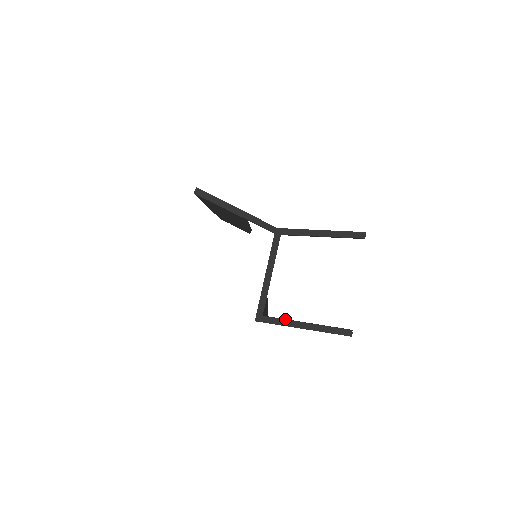
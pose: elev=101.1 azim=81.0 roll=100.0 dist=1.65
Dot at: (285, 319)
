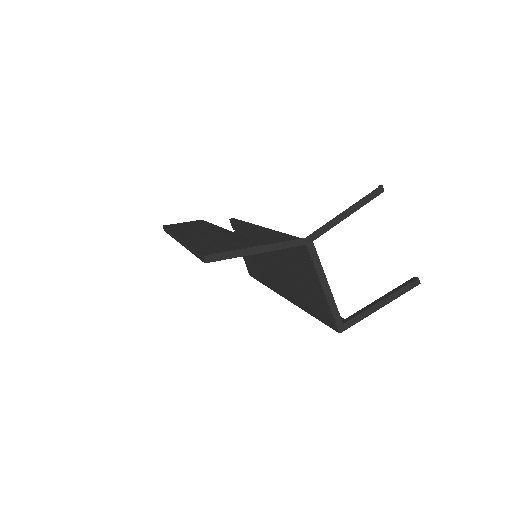
Dot at: (363, 312)
